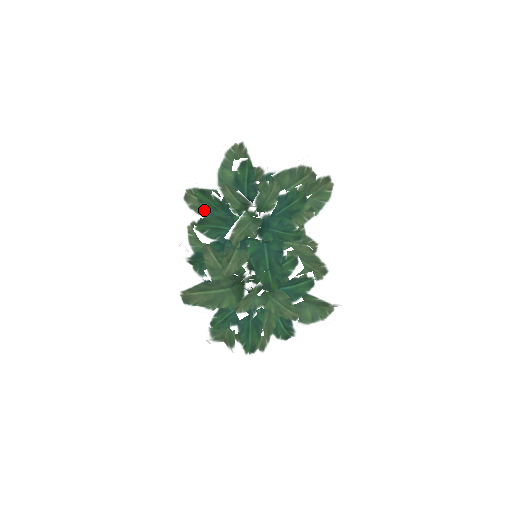
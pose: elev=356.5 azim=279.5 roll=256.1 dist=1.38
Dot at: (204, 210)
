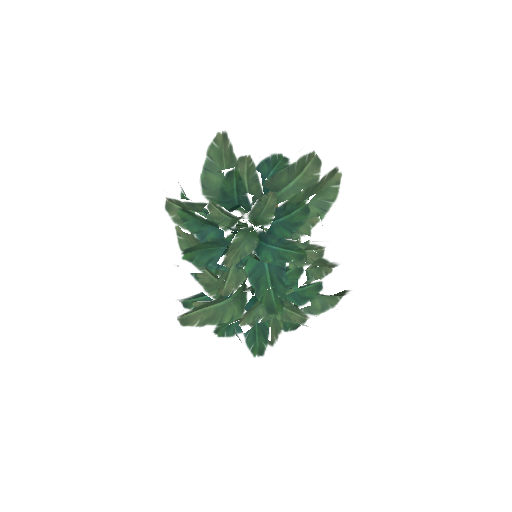
Dot at: (190, 229)
